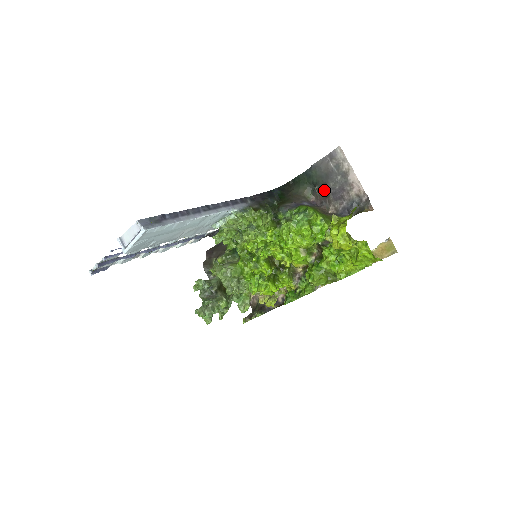
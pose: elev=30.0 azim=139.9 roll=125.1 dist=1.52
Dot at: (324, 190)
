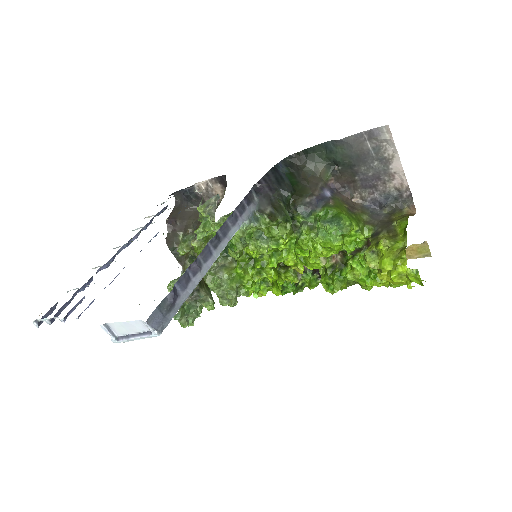
Dot at: (350, 173)
